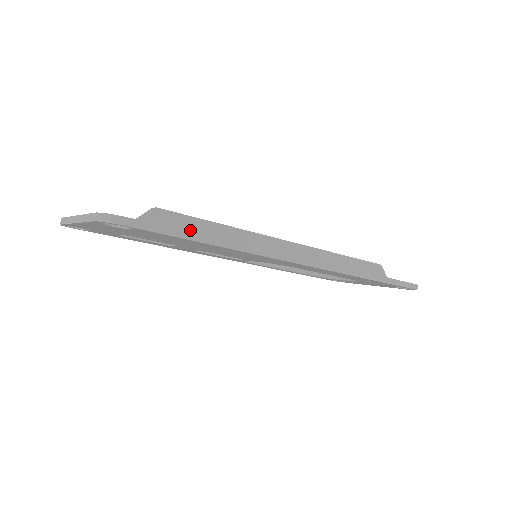
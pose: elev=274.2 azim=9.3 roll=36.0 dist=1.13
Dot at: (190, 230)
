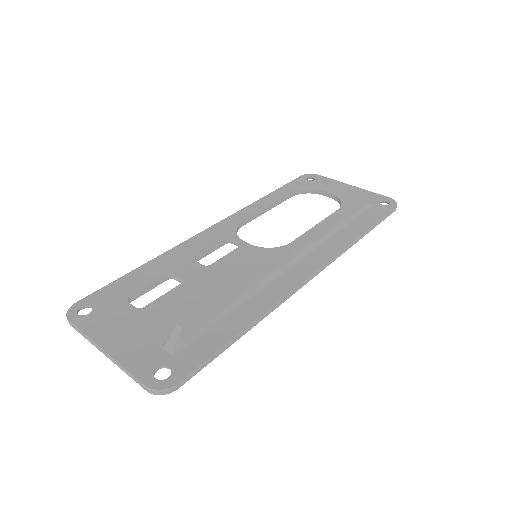
Dot at: (213, 317)
